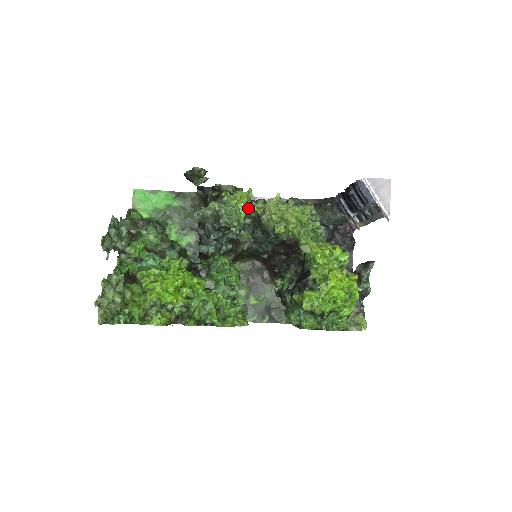
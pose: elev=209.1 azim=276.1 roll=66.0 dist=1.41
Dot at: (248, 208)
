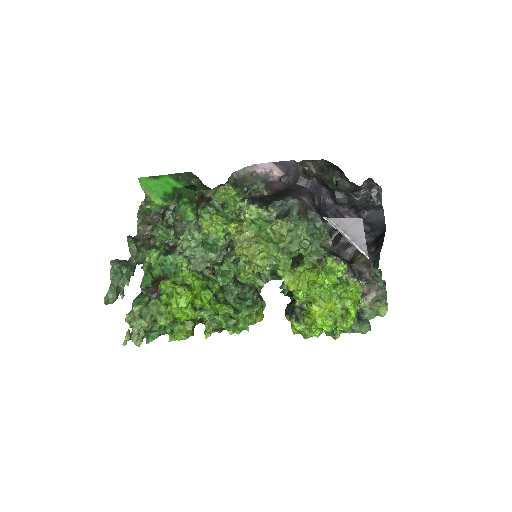
Dot at: (225, 228)
